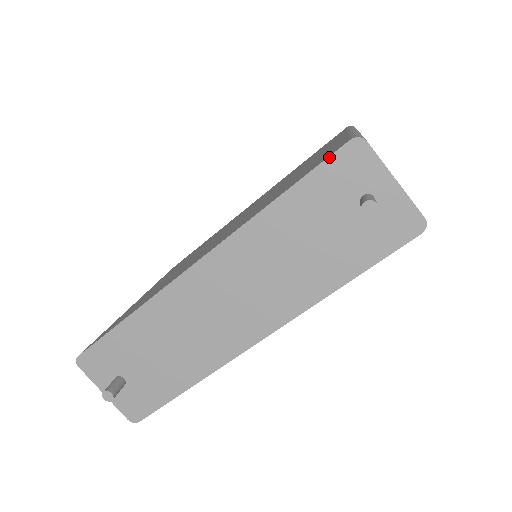
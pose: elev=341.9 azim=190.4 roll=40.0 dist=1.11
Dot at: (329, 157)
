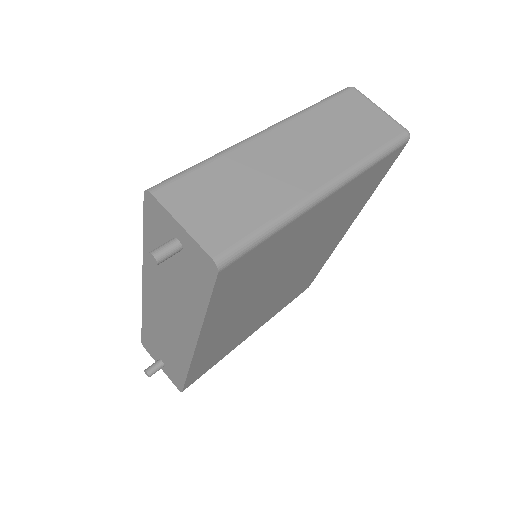
Dot at: (144, 208)
